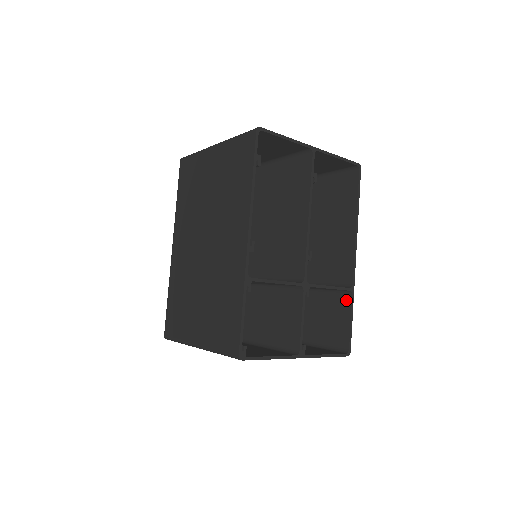
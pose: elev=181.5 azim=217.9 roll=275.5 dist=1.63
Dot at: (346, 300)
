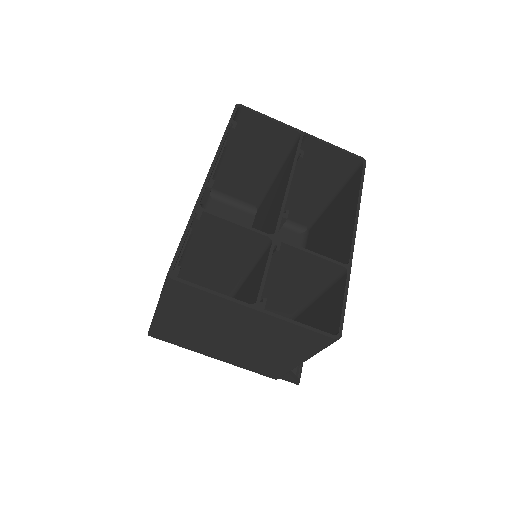
Dot at: (342, 281)
